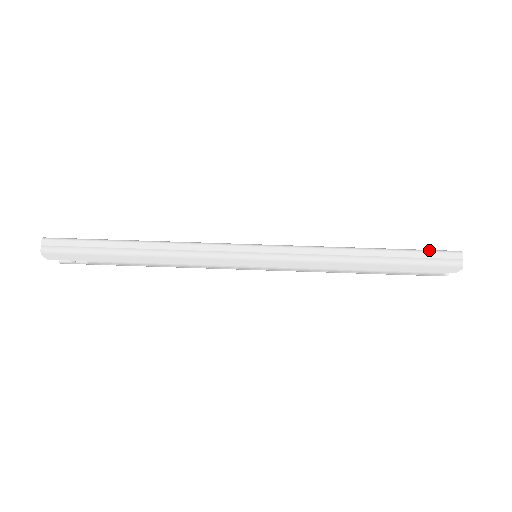
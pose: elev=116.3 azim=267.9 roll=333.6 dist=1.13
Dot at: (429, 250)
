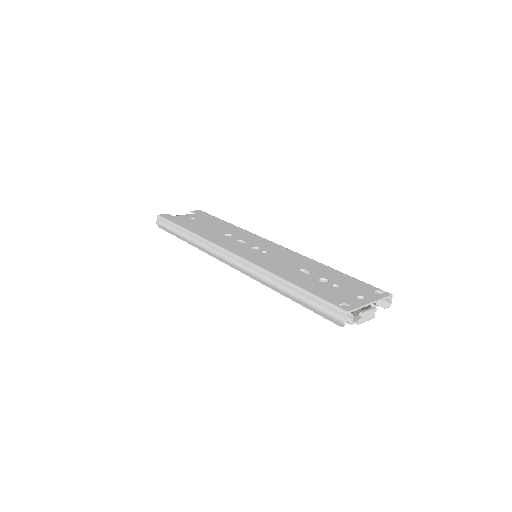
Dot at: (325, 300)
